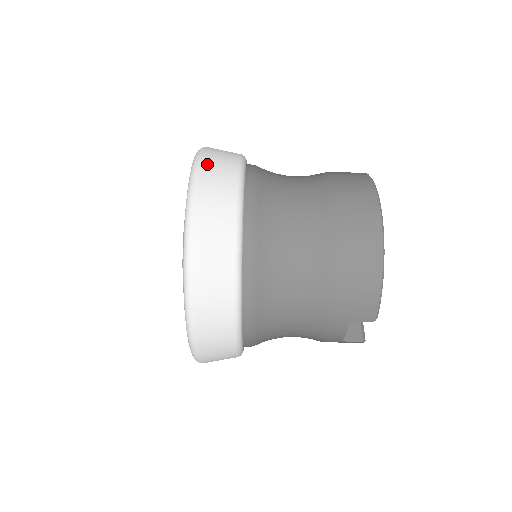
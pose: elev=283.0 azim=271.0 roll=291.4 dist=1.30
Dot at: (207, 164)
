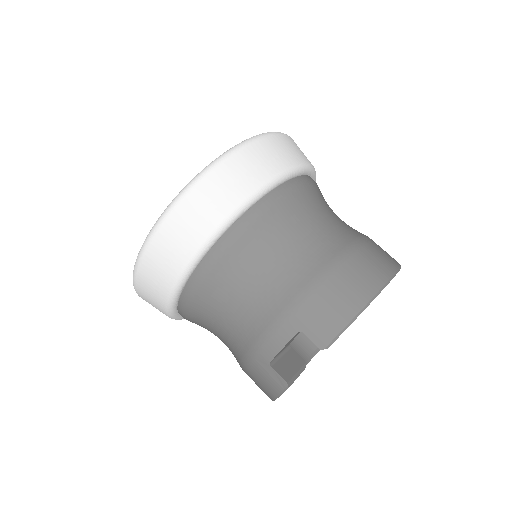
Dot at: (295, 143)
